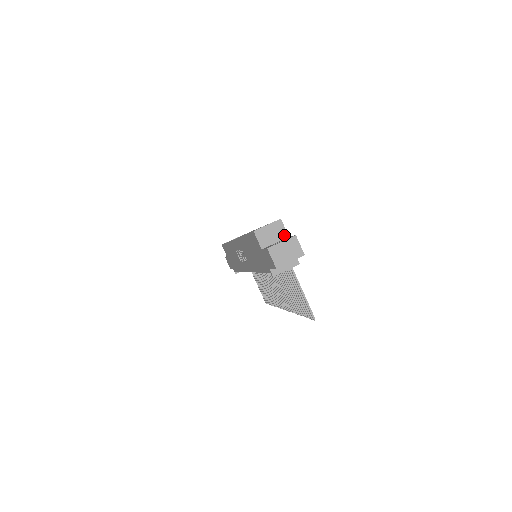
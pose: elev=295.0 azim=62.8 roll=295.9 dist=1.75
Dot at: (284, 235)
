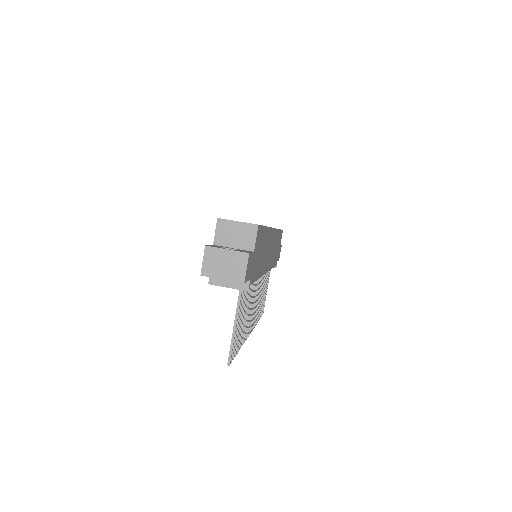
Dot at: (250, 246)
